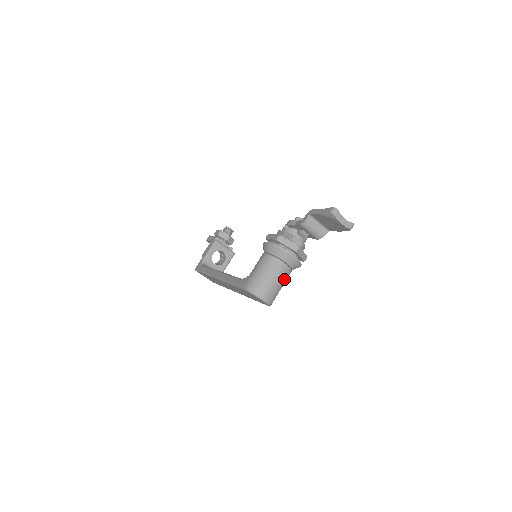
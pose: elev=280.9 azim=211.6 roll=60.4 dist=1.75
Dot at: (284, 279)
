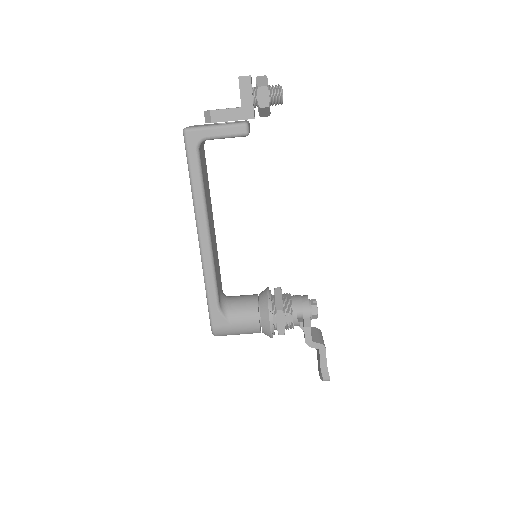
Dot at: occluded
